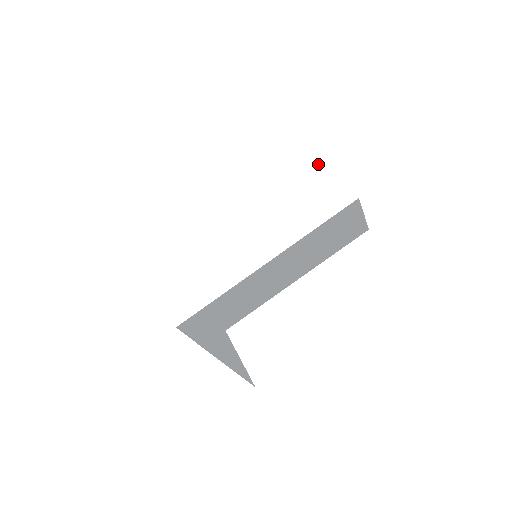
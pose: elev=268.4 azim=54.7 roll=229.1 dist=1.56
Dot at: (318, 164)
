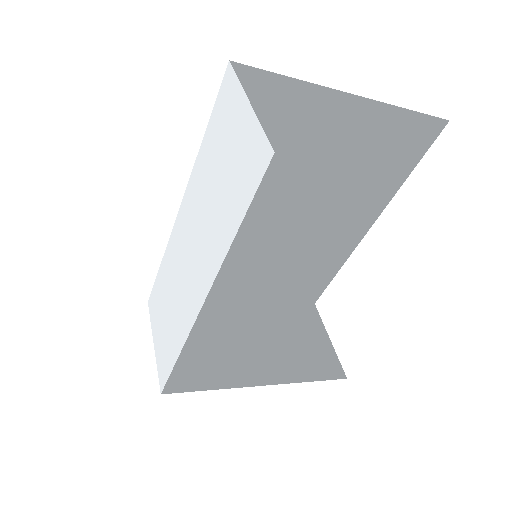
Dot at: (218, 146)
